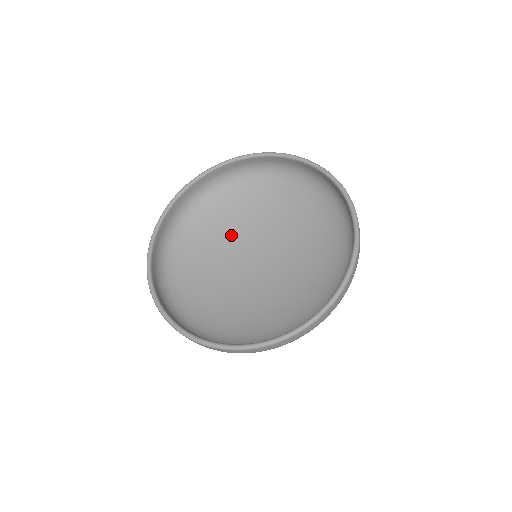
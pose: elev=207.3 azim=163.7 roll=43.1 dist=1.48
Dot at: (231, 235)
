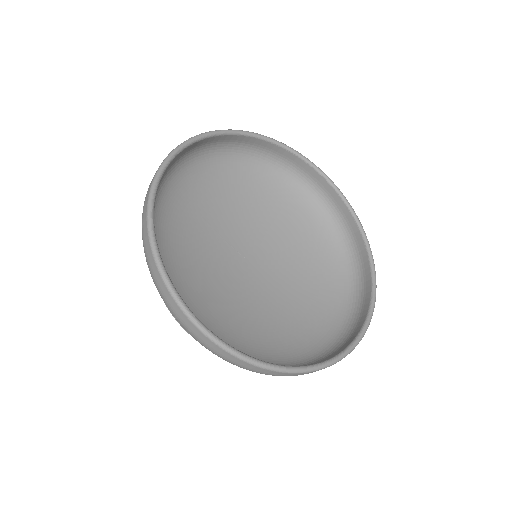
Dot at: (213, 224)
